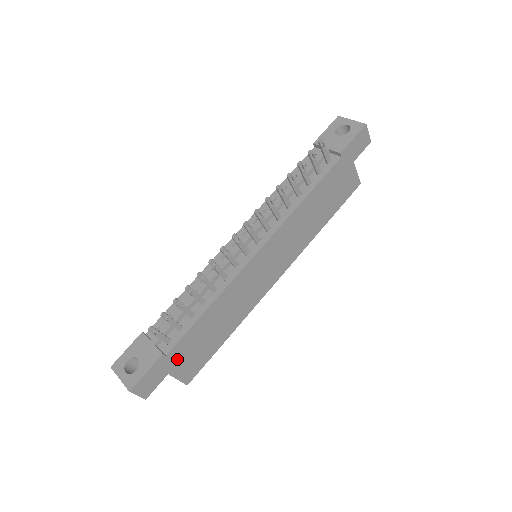
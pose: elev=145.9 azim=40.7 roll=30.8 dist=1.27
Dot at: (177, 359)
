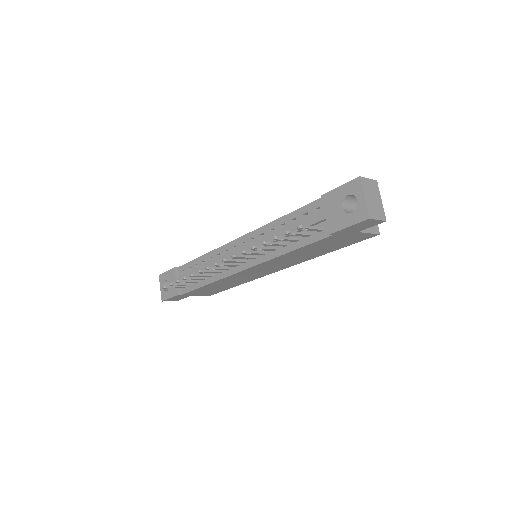
Dot at: (193, 294)
